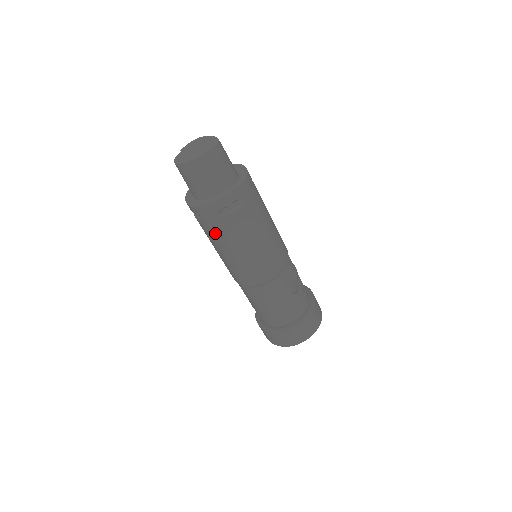
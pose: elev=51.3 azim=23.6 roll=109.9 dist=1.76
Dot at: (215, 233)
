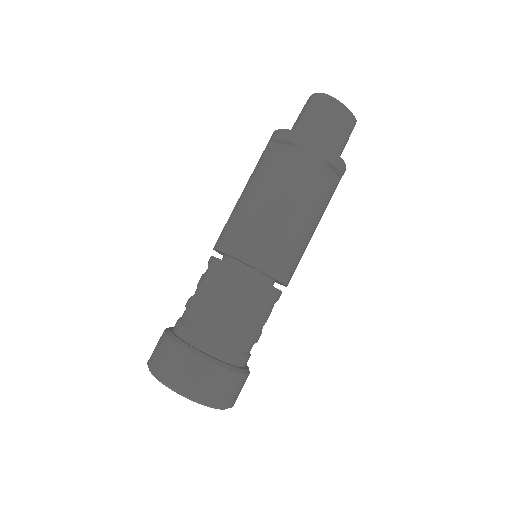
Dot at: (293, 176)
